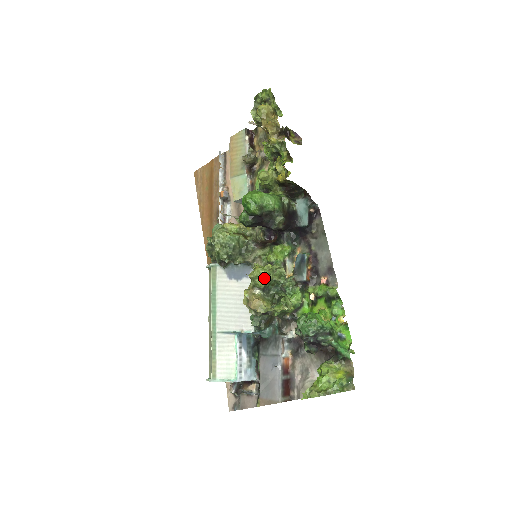
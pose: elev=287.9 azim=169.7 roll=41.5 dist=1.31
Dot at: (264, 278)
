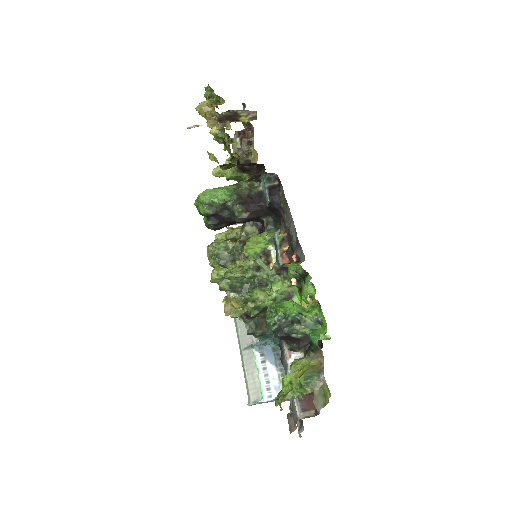
Dot at: (223, 278)
